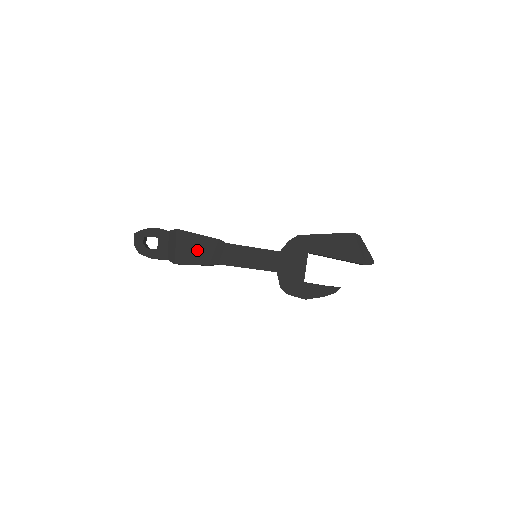
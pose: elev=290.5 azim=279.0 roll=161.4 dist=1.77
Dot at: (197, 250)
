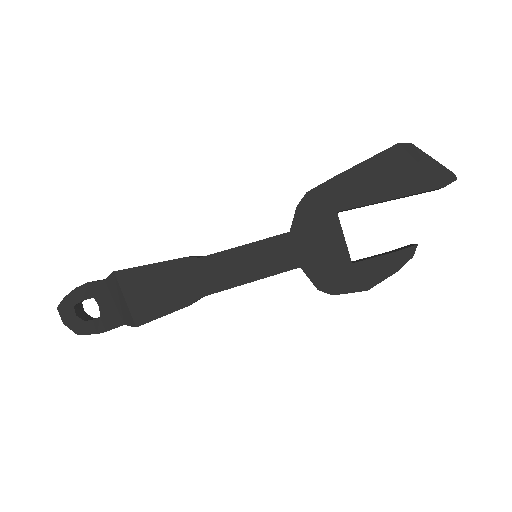
Dot at: (159, 290)
